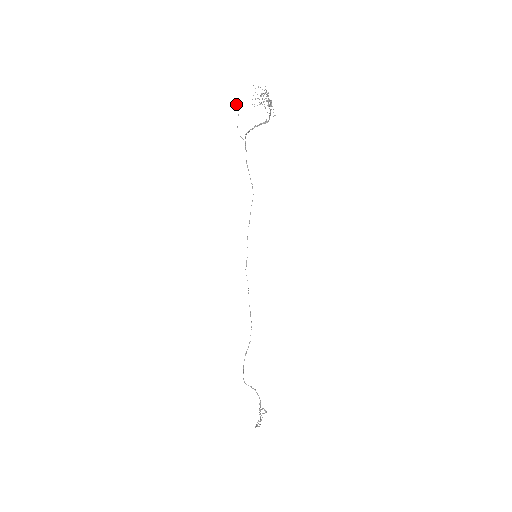
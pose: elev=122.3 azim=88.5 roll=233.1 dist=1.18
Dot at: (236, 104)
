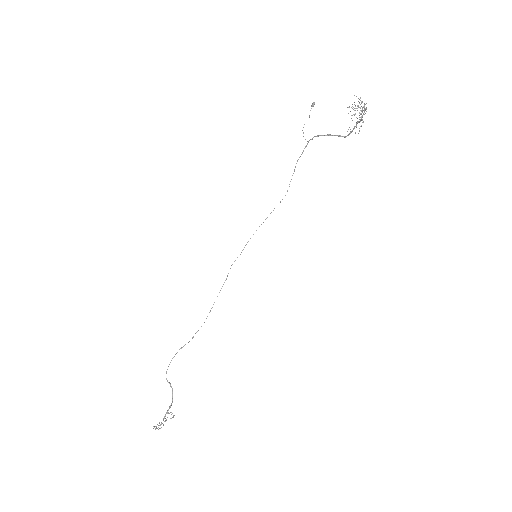
Dot at: occluded
